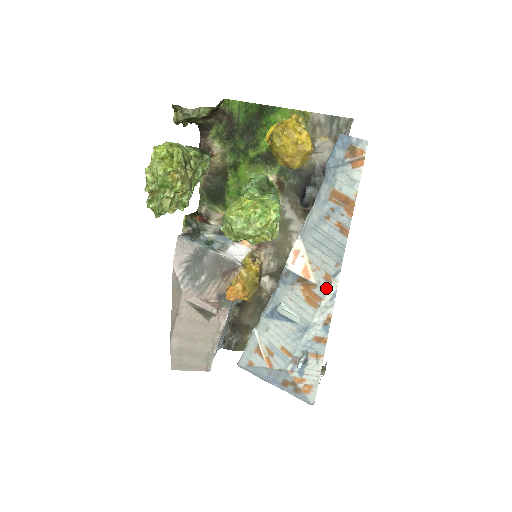
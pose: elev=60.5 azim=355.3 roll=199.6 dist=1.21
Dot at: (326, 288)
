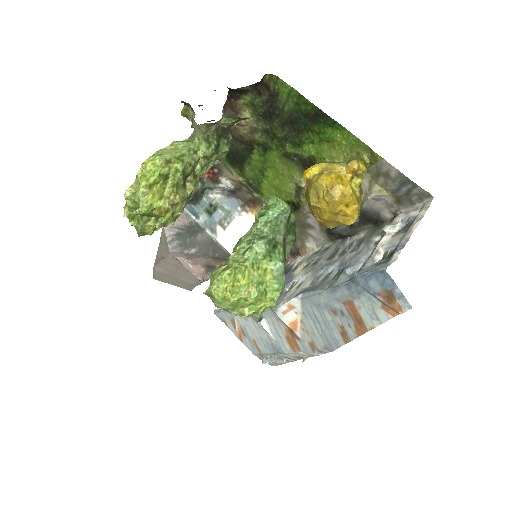
Dot at: (308, 350)
